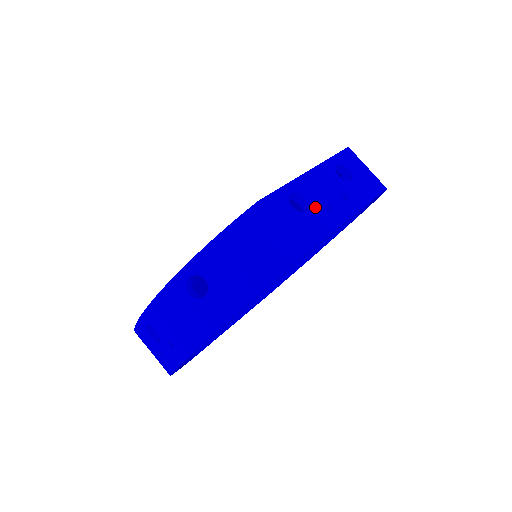
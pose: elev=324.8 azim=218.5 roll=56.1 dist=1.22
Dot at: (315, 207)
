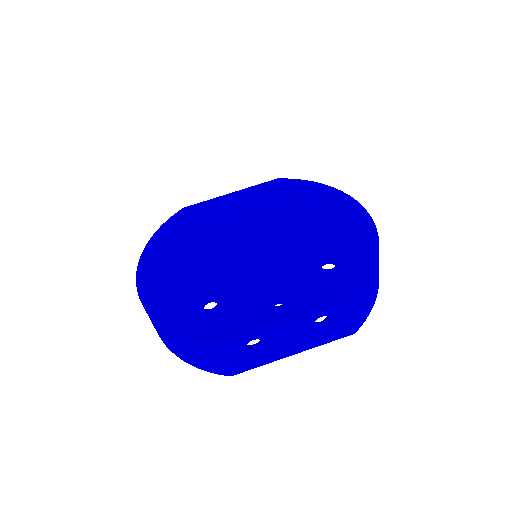
Dot at: (267, 348)
